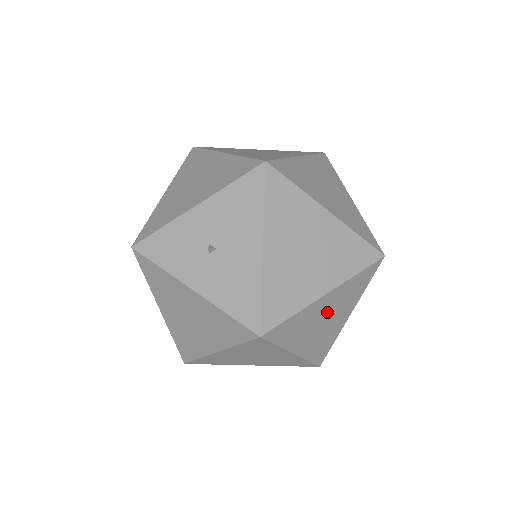
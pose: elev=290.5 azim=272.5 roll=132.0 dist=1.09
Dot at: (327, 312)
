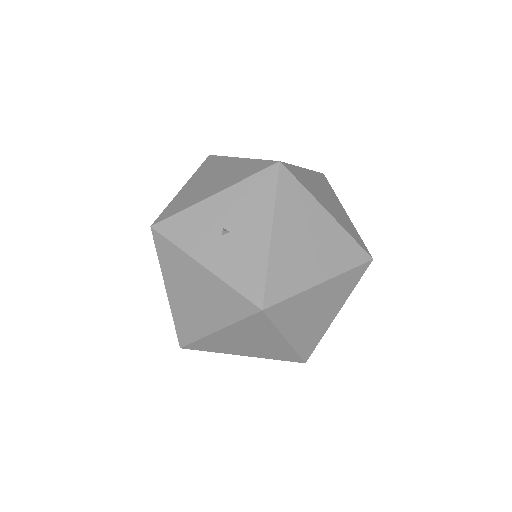
Dot at: (320, 303)
